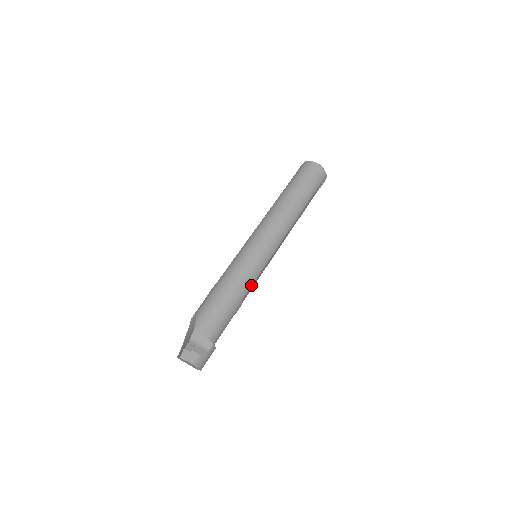
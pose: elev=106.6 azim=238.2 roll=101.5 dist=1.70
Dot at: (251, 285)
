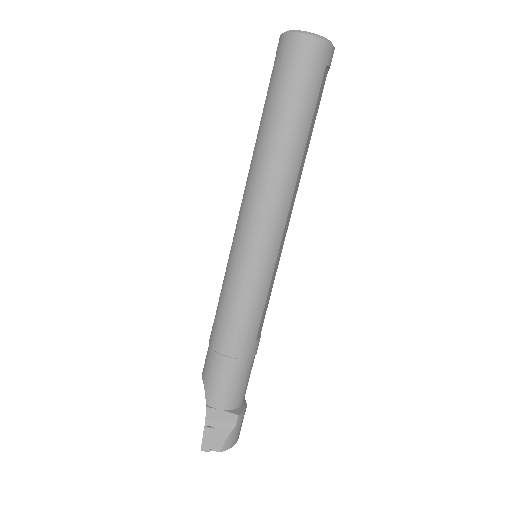
Dot at: (261, 313)
